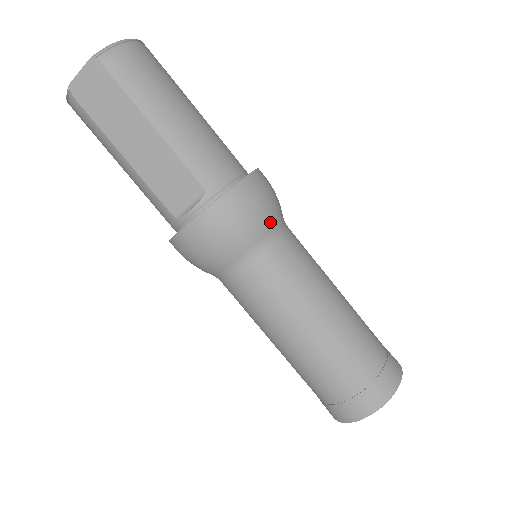
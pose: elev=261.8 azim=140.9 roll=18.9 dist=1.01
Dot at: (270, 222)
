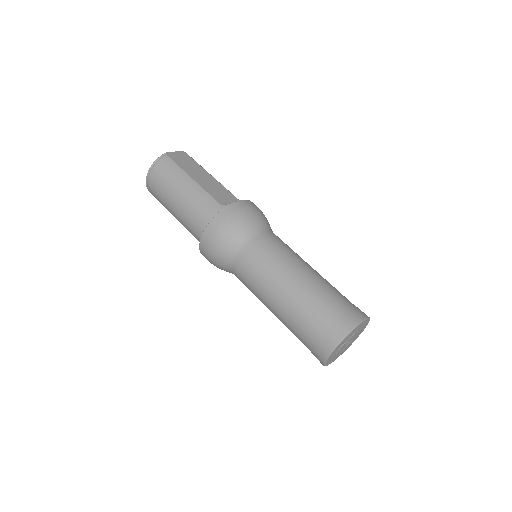
Dot at: occluded
